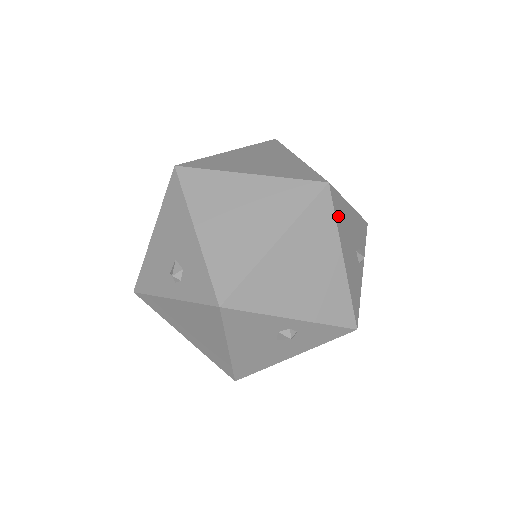
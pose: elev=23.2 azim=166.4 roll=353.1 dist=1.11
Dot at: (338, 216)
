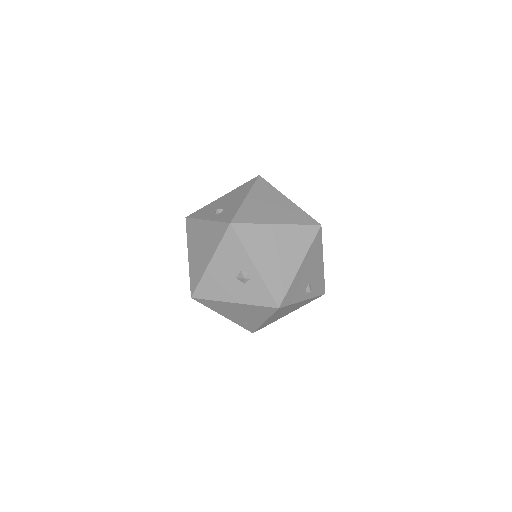
Dot at: (314, 246)
